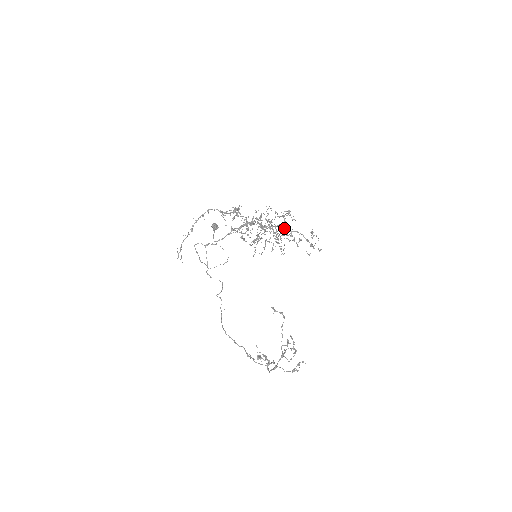
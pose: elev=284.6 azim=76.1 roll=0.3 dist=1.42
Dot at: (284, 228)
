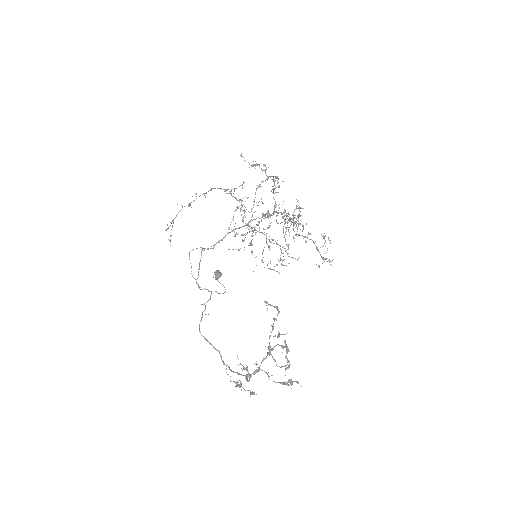
Dot at: (293, 238)
